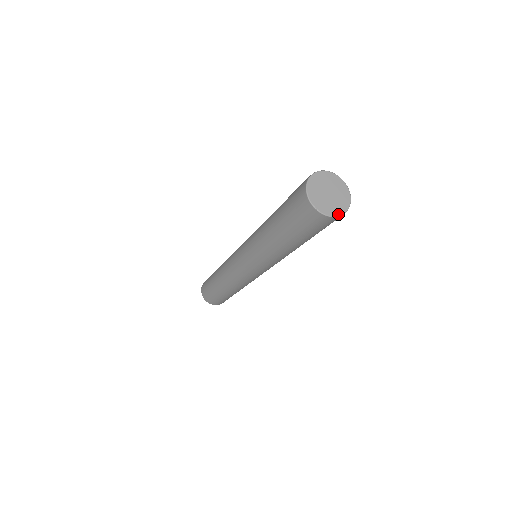
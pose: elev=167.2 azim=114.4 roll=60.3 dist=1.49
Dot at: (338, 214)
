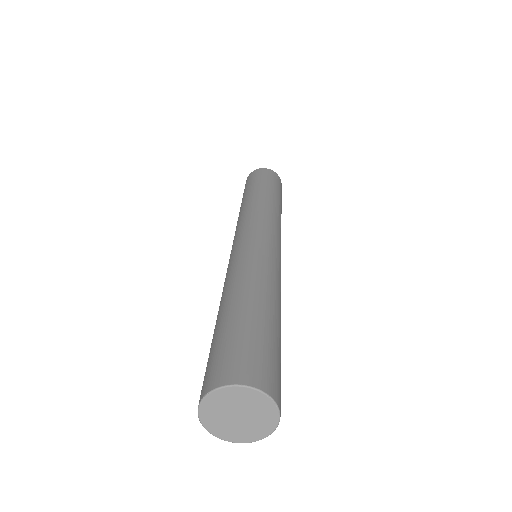
Dot at: (245, 441)
